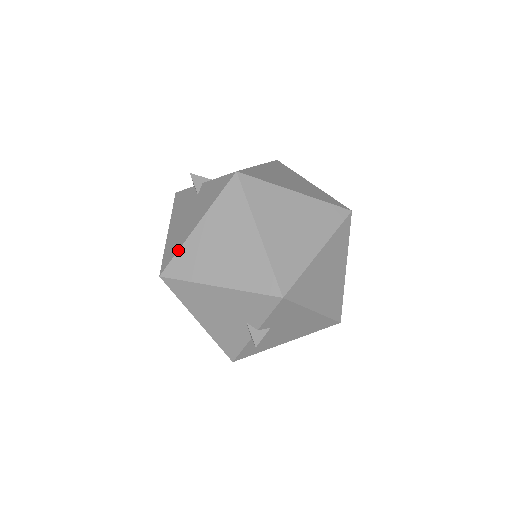
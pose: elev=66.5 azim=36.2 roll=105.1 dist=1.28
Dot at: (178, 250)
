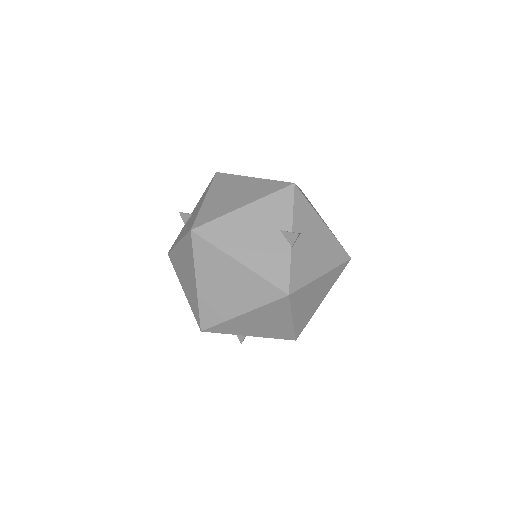
Dot at: (198, 213)
